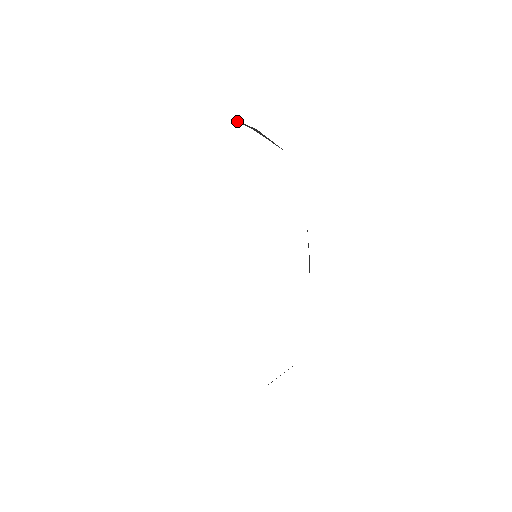
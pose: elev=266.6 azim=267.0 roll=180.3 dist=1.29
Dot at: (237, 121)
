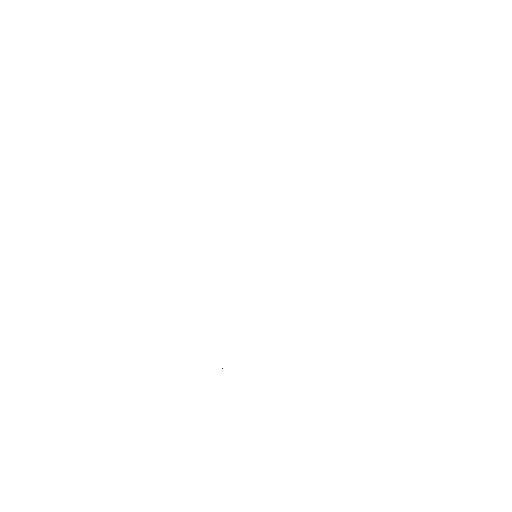
Dot at: occluded
